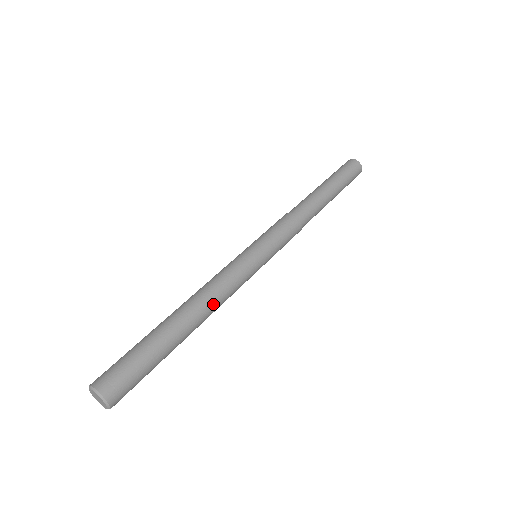
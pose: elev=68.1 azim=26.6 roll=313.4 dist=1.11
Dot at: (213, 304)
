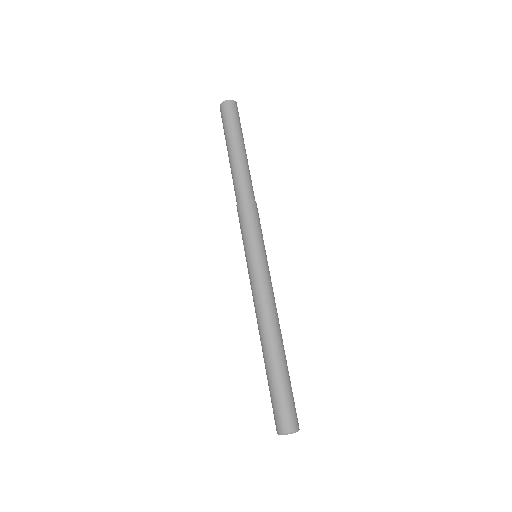
Dot at: (278, 319)
